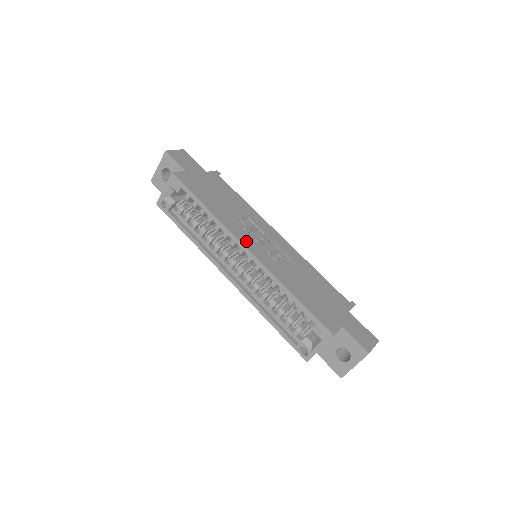
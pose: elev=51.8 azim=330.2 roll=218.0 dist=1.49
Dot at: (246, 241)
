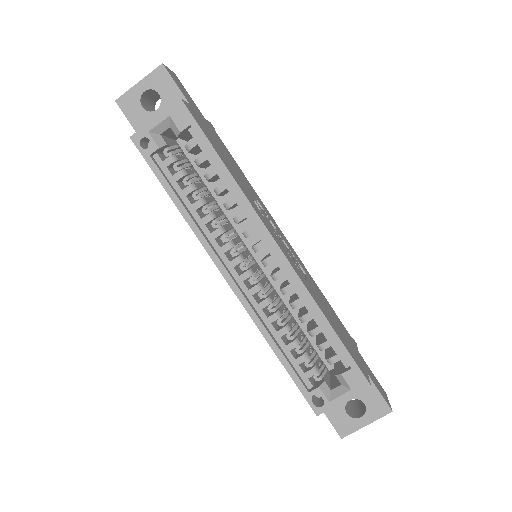
Dot at: (272, 233)
